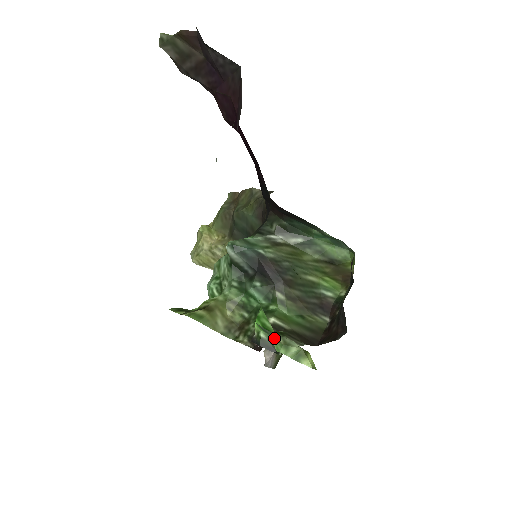
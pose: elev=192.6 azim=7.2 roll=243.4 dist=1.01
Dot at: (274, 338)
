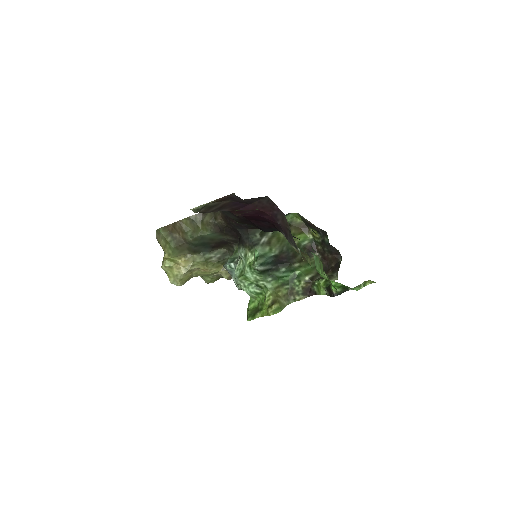
Dot at: (354, 288)
